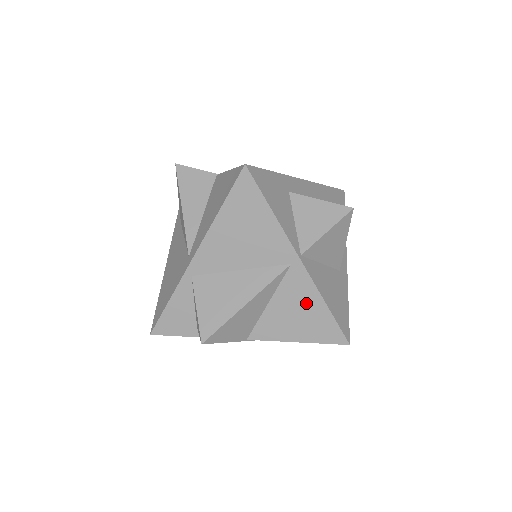
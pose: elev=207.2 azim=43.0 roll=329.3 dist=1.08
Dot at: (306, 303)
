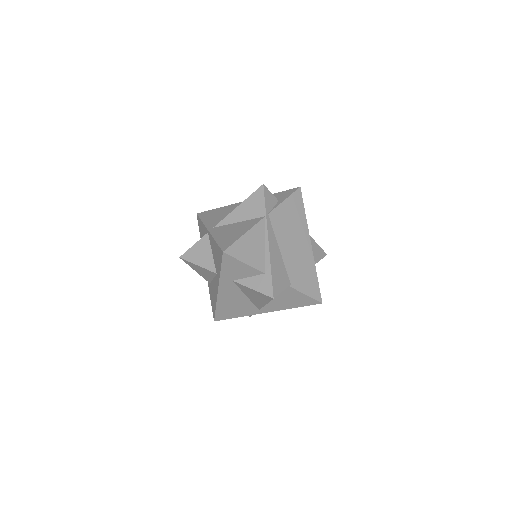
Dot at: occluded
